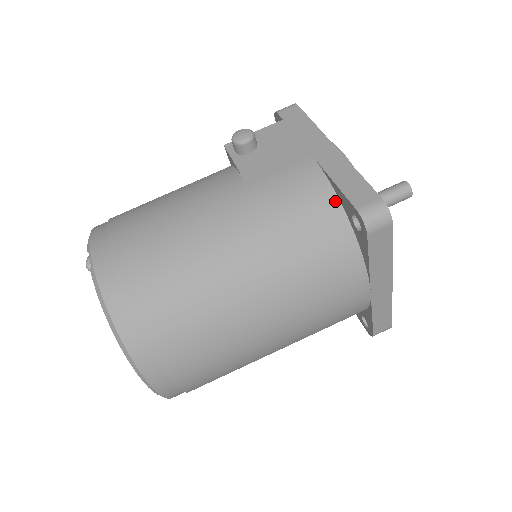
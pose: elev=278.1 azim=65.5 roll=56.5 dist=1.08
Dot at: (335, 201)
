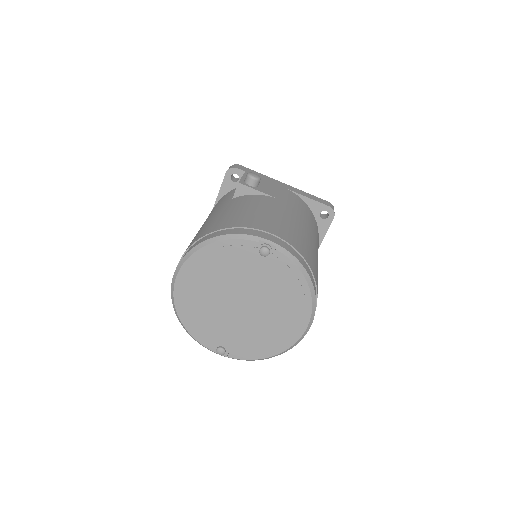
Dot at: (308, 207)
